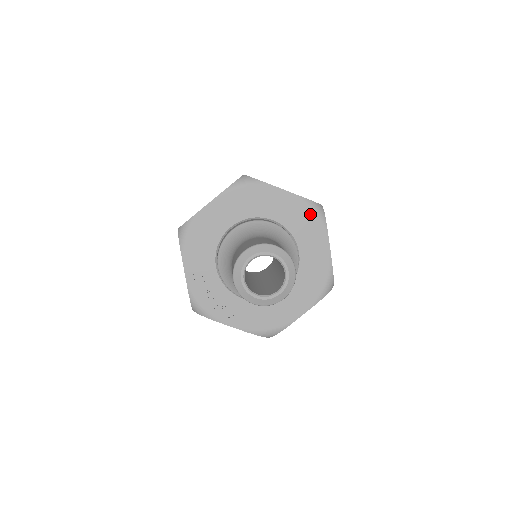
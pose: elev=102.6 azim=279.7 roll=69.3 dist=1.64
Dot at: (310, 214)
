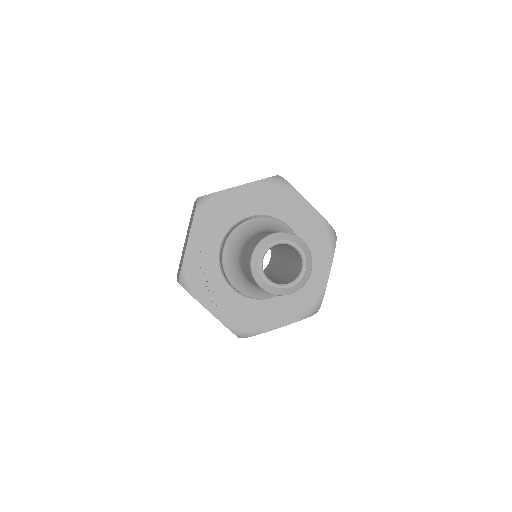
Dot at: (324, 236)
